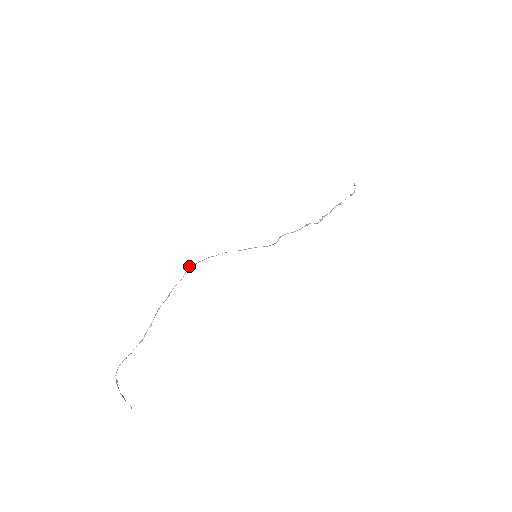
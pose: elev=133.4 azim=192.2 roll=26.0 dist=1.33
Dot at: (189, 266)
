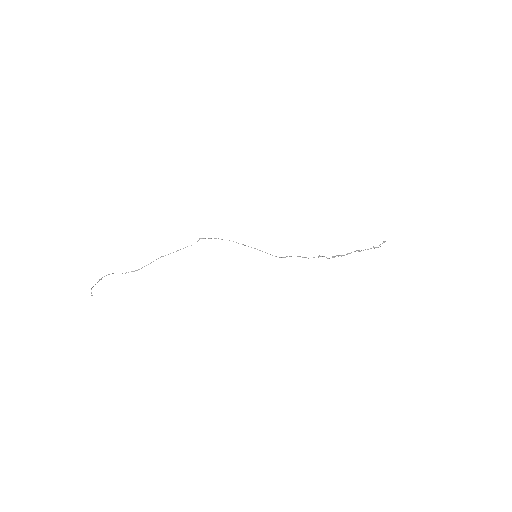
Dot at: (201, 238)
